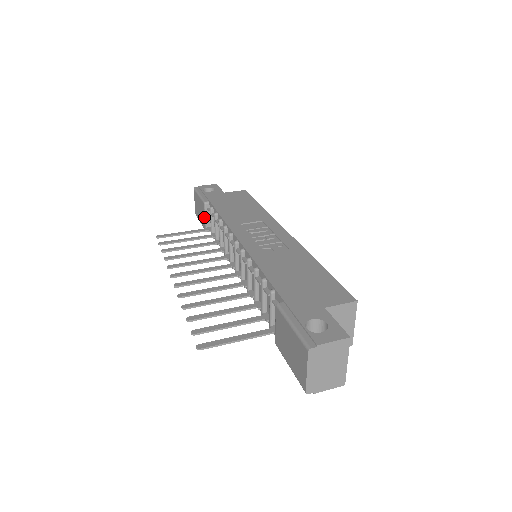
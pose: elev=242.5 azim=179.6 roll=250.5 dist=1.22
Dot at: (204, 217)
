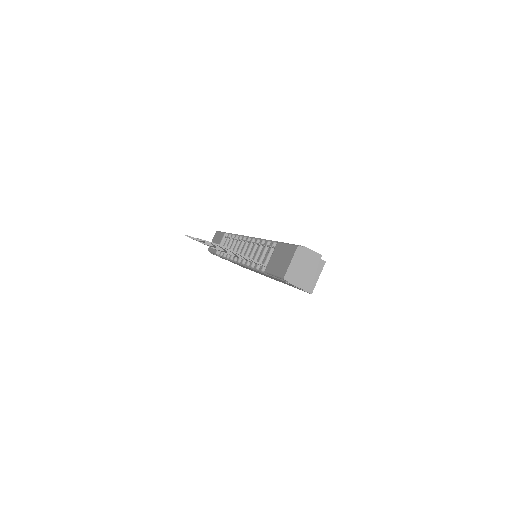
Dot at: (220, 243)
